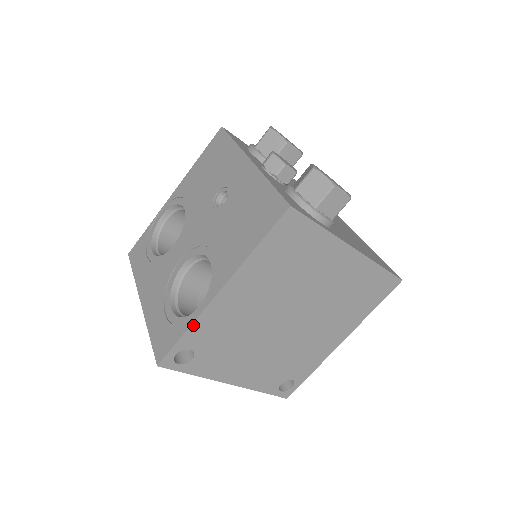
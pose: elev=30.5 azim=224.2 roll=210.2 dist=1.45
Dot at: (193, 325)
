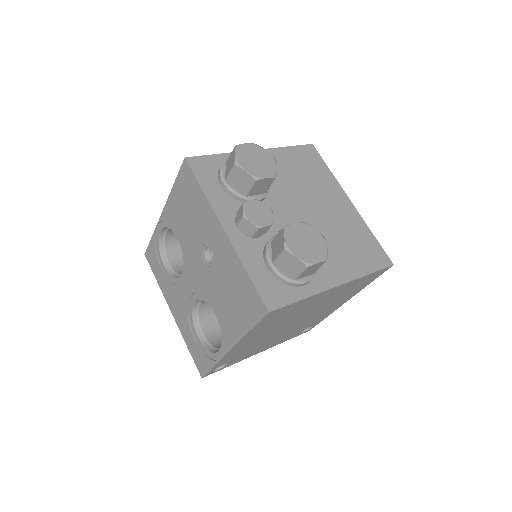
Dot at: (218, 363)
